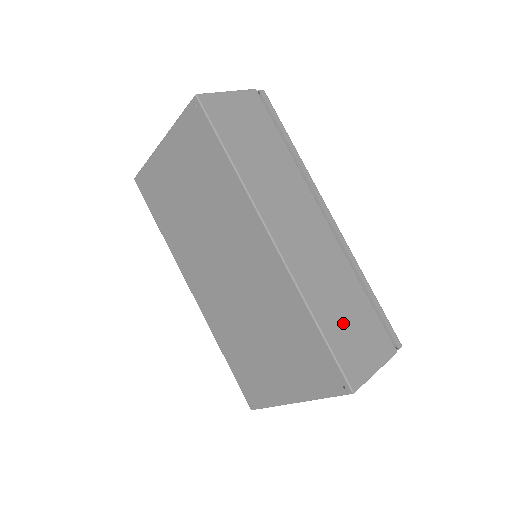
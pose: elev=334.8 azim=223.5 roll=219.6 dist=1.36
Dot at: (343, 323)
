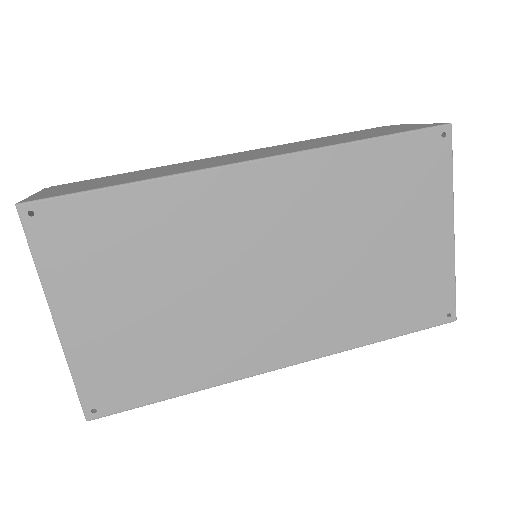
Dot at: (364, 135)
